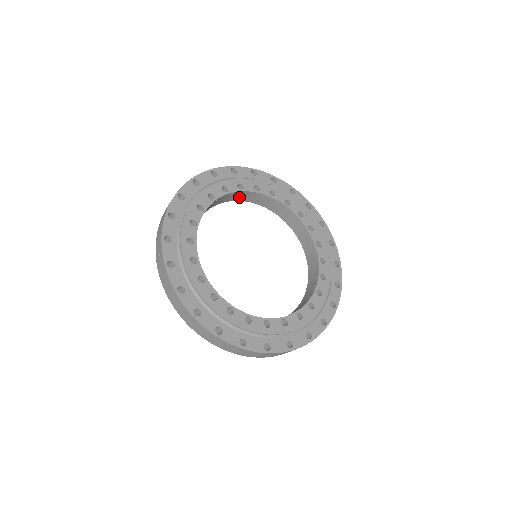
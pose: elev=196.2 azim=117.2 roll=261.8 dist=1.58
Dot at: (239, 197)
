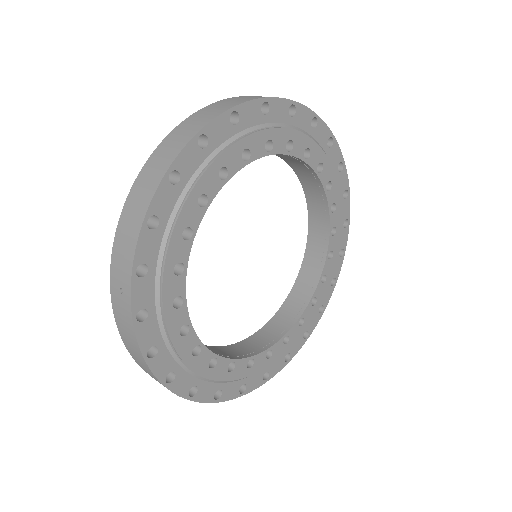
Dot at: occluded
